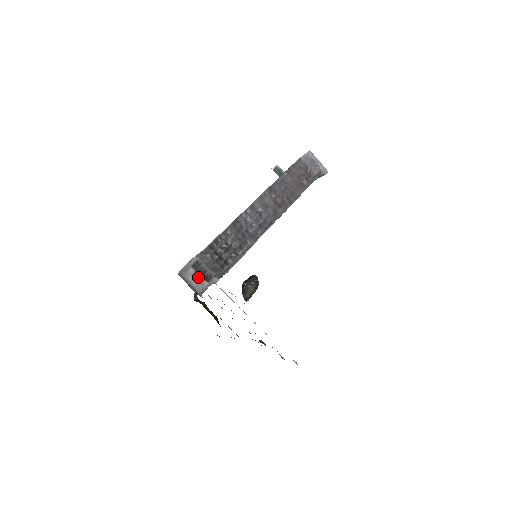
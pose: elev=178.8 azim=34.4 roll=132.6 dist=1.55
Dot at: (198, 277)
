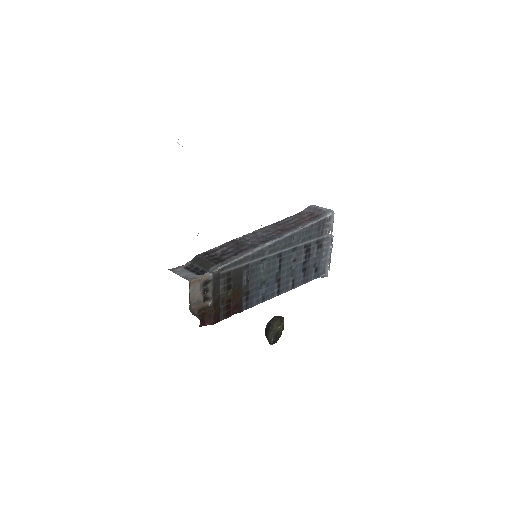
Dot at: (189, 273)
